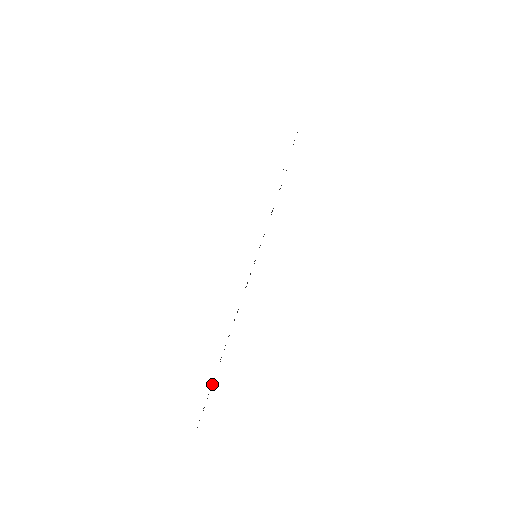
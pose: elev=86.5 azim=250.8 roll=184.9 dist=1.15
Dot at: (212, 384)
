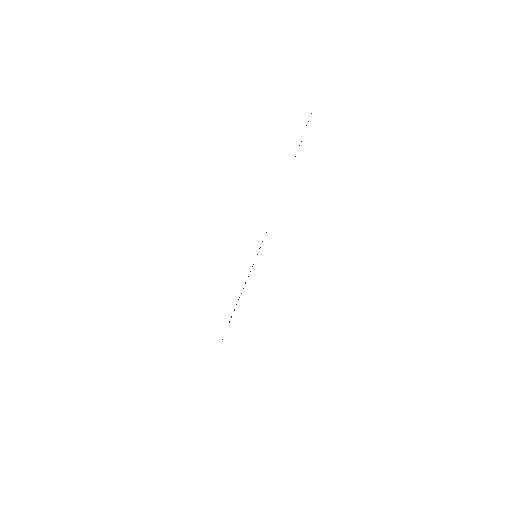
Dot at: occluded
